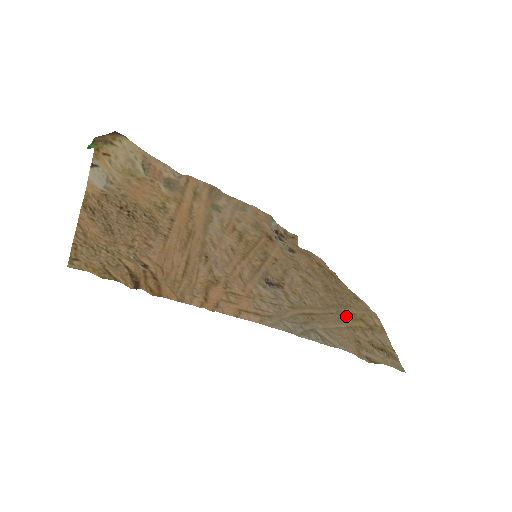
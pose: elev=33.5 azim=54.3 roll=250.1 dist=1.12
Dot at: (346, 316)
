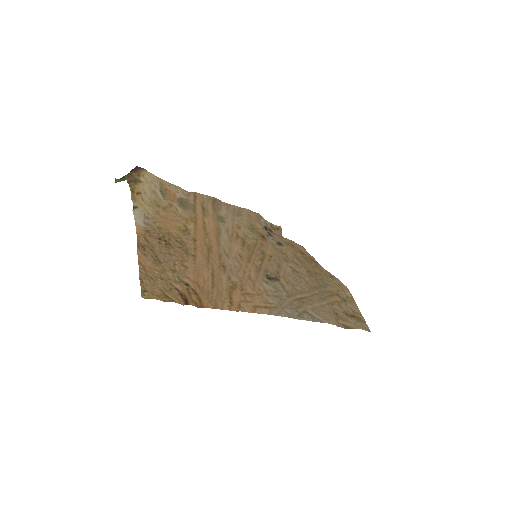
Dot at: (326, 294)
